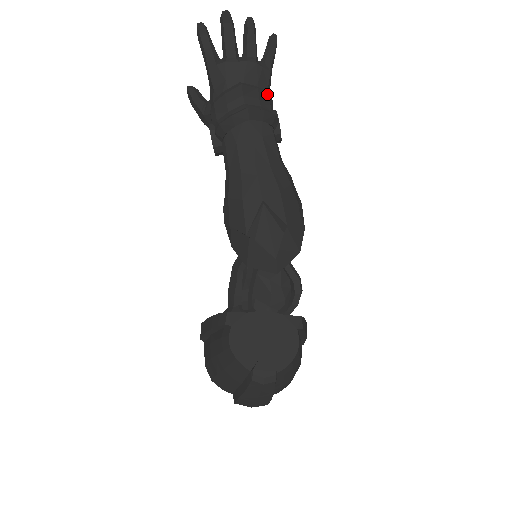
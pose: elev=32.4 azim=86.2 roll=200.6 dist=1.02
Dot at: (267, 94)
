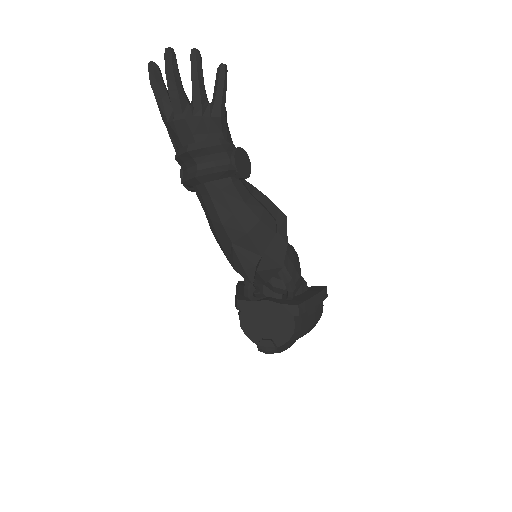
Dot at: (219, 146)
